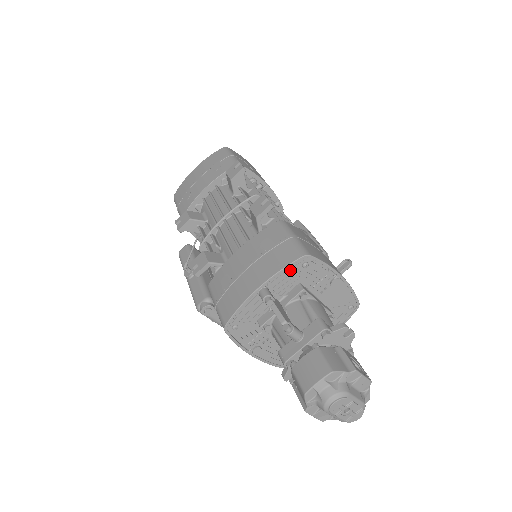
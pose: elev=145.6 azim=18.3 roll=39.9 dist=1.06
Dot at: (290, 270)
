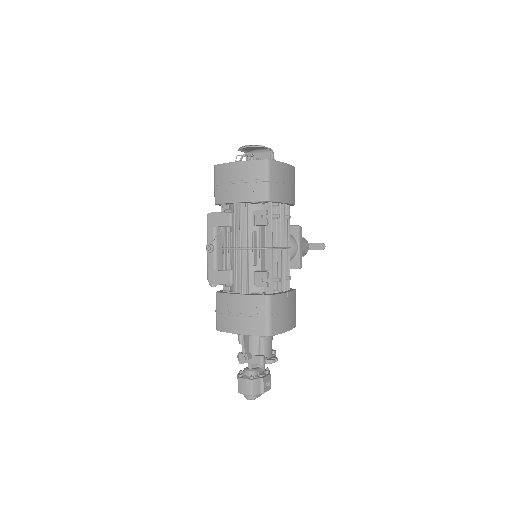
Dot at: (258, 335)
